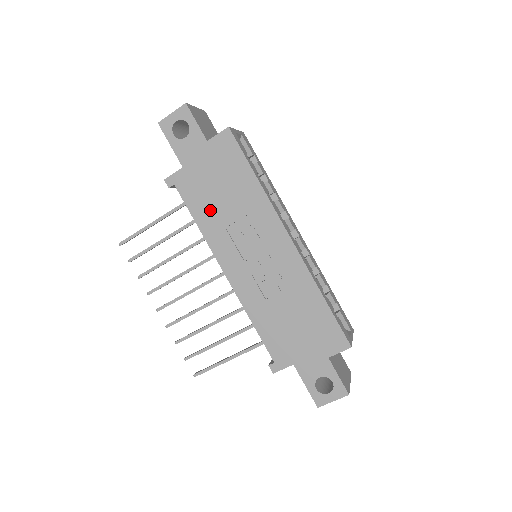
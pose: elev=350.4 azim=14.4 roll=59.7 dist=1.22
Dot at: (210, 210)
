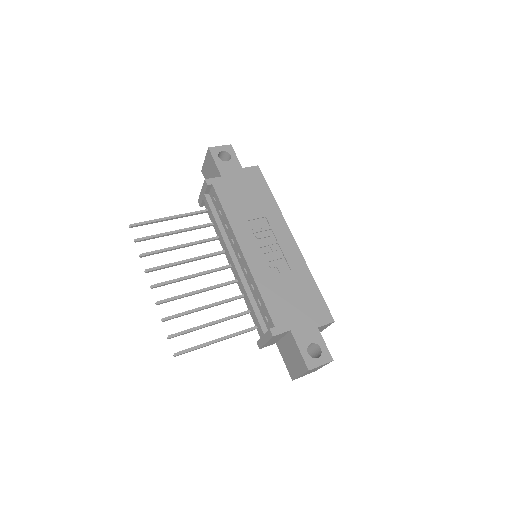
Dot at: (237, 207)
